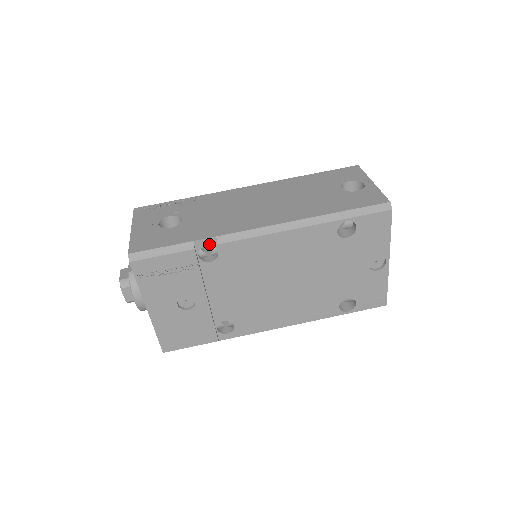
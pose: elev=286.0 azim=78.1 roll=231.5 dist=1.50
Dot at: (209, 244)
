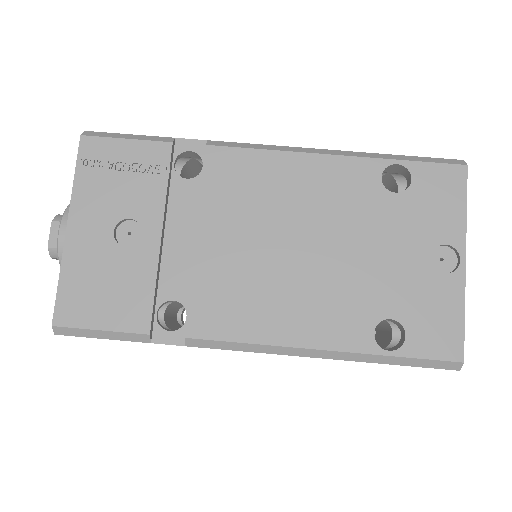
Dot at: (195, 149)
